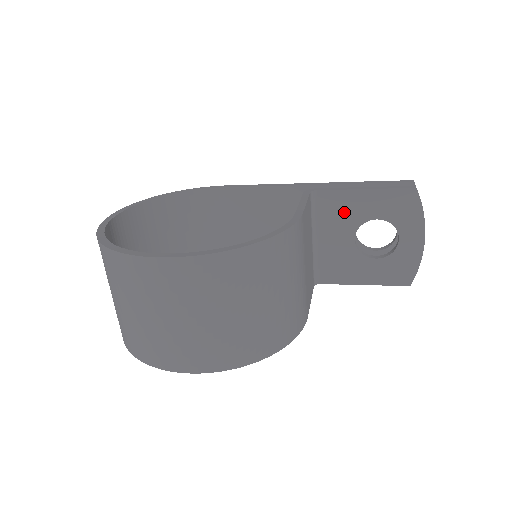
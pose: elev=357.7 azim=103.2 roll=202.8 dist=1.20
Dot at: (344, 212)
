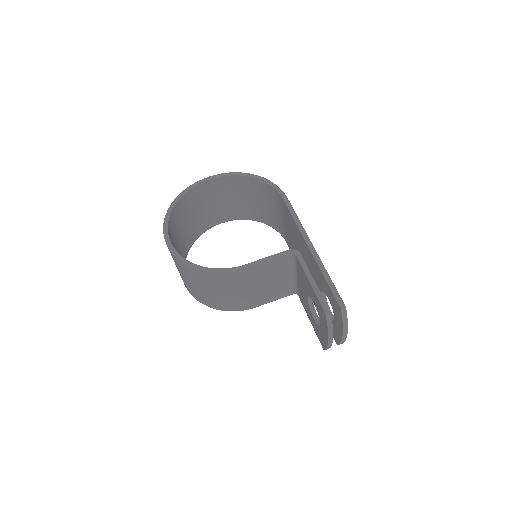
Dot at: (304, 280)
